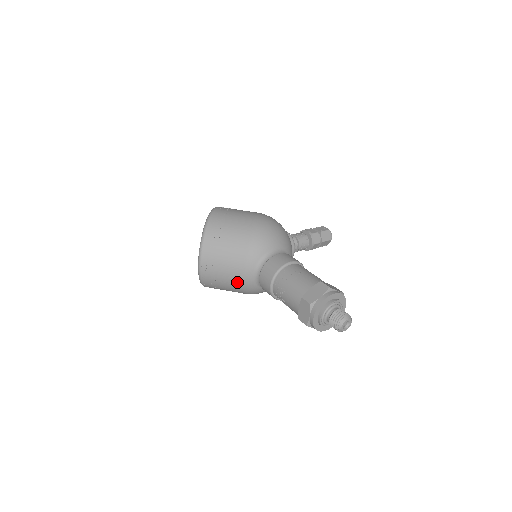
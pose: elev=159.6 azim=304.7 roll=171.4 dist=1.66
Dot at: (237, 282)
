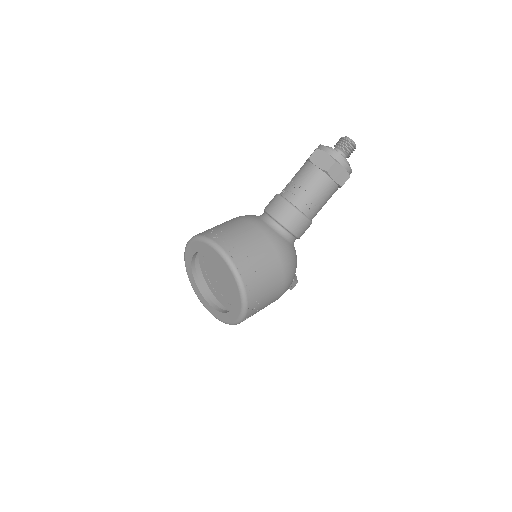
Dot at: (263, 241)
